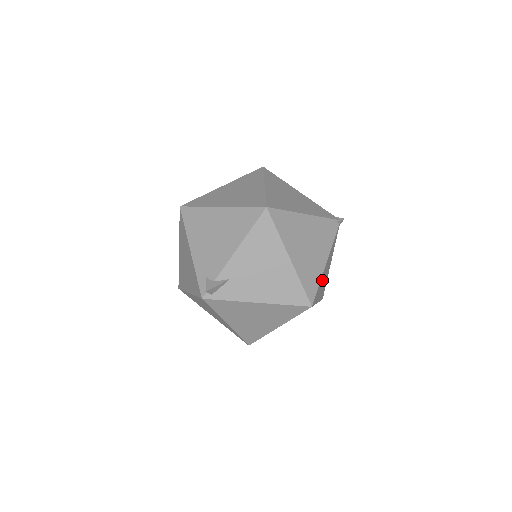
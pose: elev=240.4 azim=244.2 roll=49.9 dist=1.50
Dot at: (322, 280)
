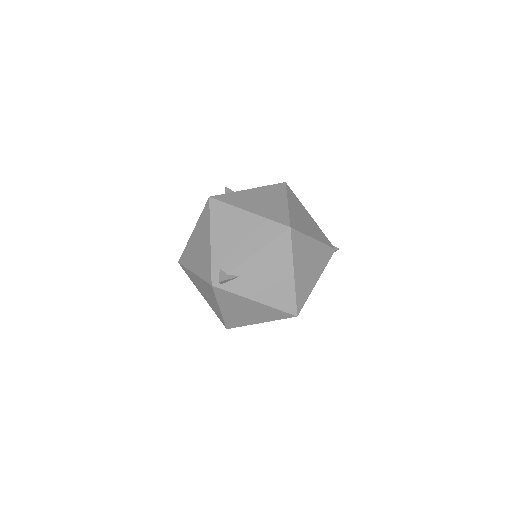
Dot at: occluded
